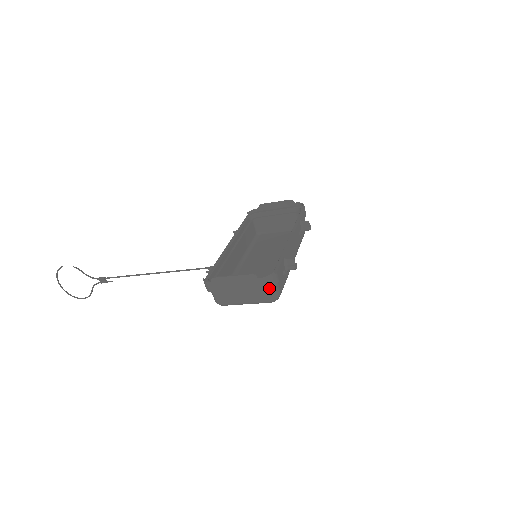
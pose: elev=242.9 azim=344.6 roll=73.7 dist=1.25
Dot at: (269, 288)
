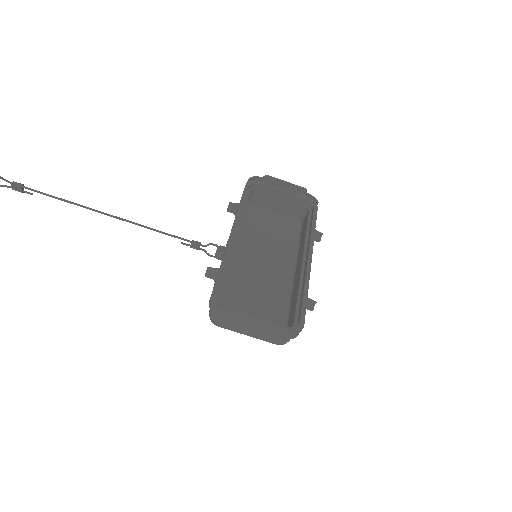
Dot at: occluded
